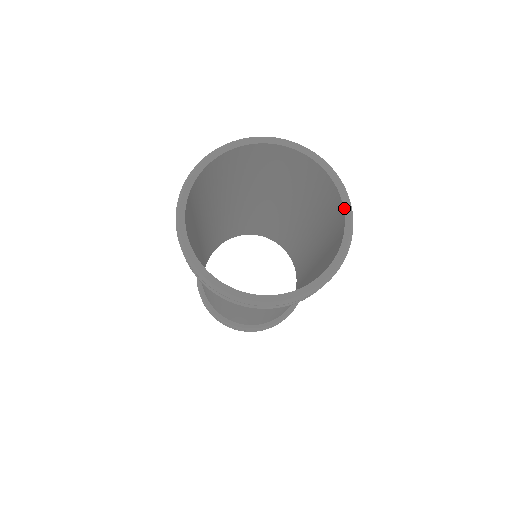
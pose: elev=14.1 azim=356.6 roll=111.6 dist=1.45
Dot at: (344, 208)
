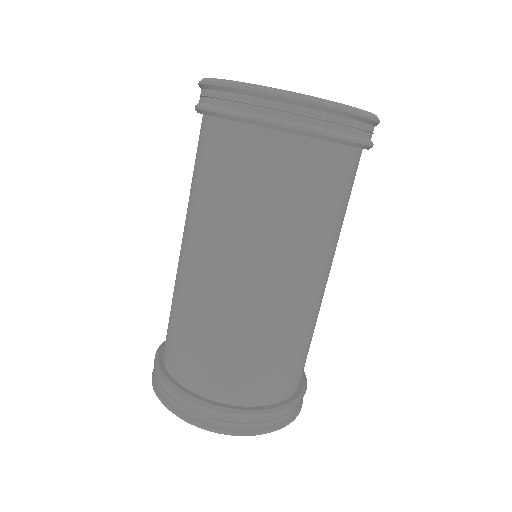
Dot at: occluded
